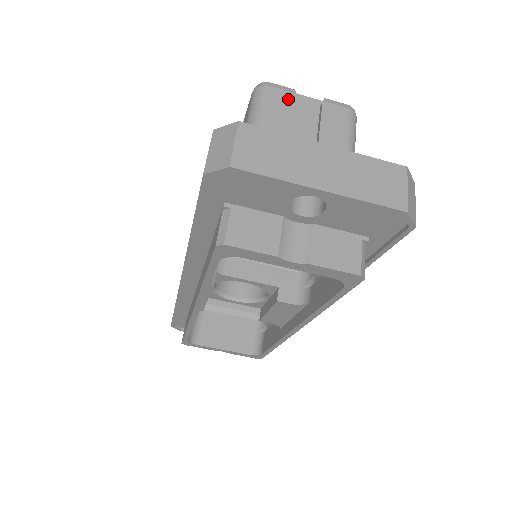
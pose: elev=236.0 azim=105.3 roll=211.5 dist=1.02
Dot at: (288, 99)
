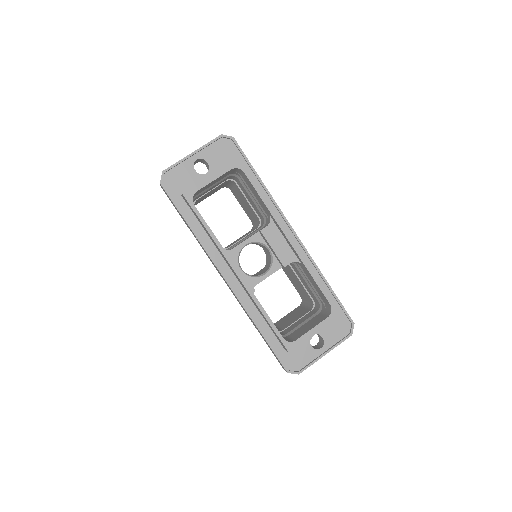
Dot at: occluded
